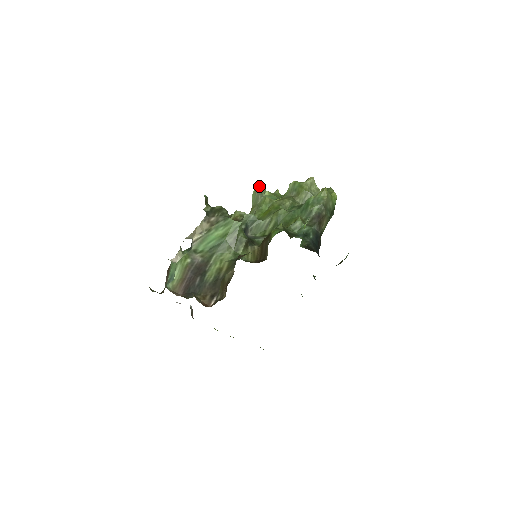
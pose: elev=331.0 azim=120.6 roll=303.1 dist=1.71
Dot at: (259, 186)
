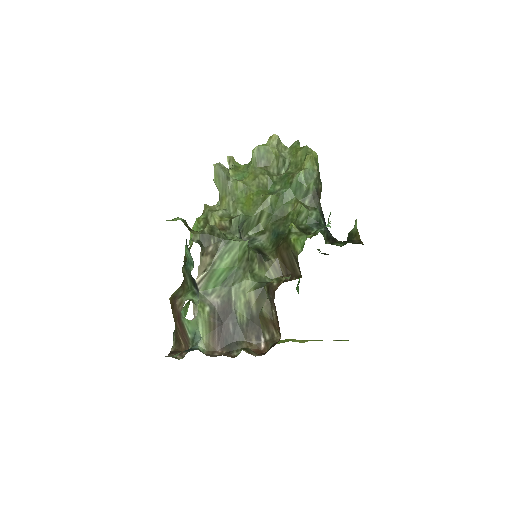
Dot at: (220, 168)
